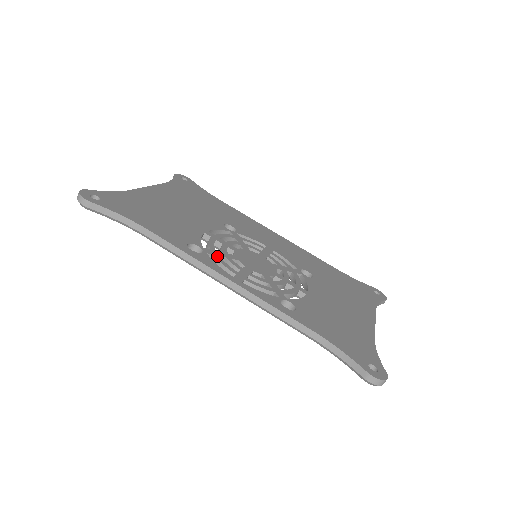
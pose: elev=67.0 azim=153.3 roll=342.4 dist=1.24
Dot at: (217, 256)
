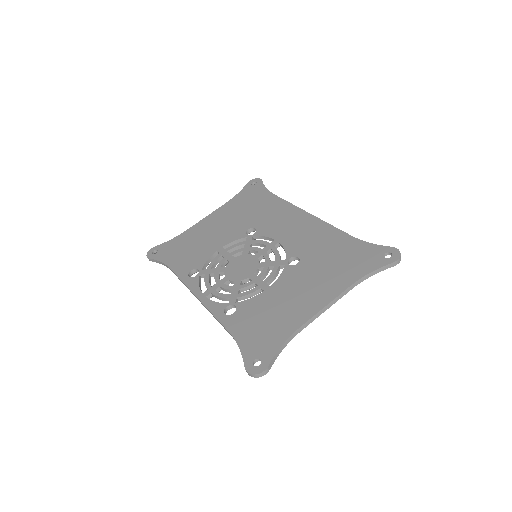
Dot at: (206, 275)
